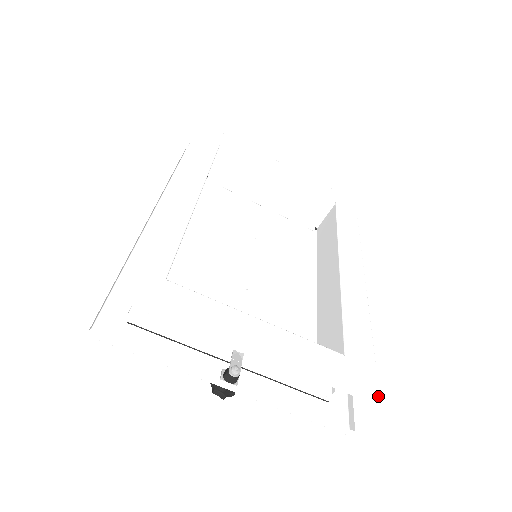
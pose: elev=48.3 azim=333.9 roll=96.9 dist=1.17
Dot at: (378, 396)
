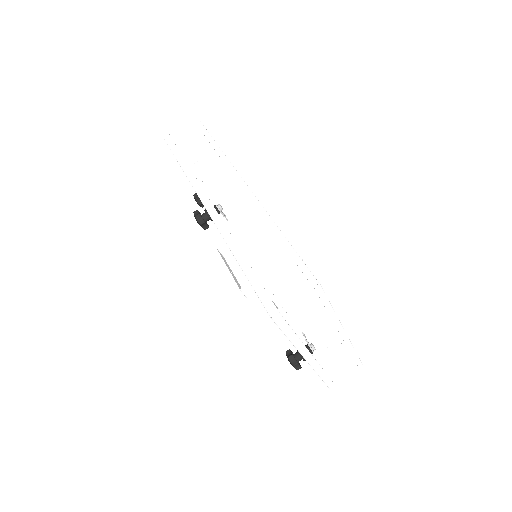
Dot at: (361, 362)
